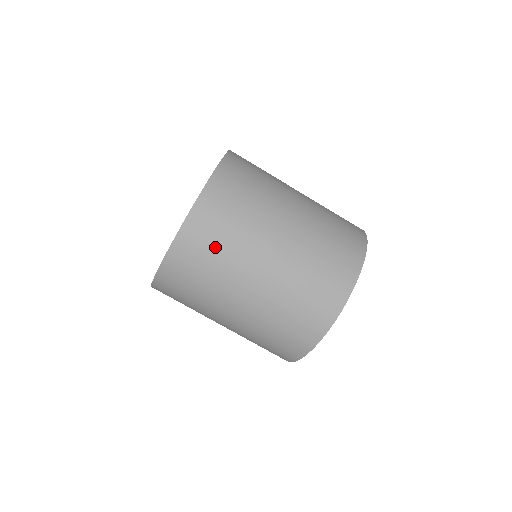
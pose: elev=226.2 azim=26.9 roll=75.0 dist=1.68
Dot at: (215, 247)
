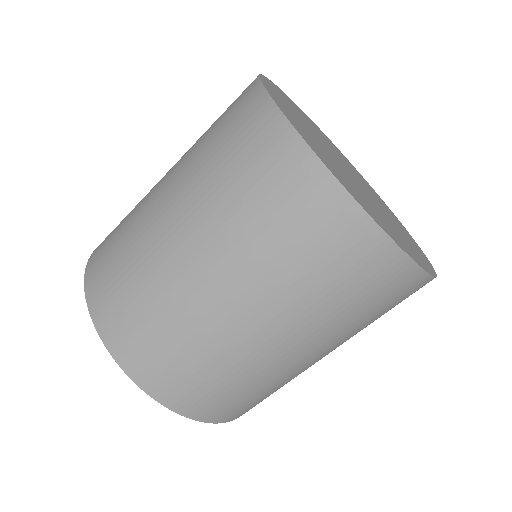
Dot at: (234, 392)
